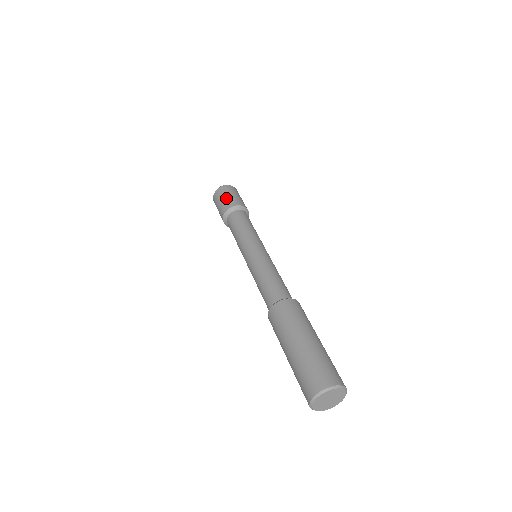
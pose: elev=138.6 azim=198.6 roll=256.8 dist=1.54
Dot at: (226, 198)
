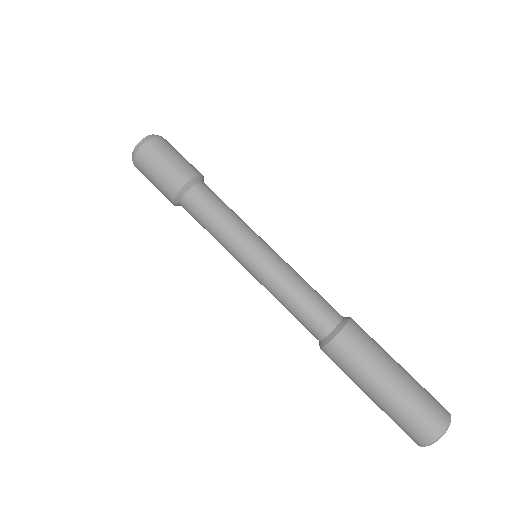
Dot at: (157, 179)
